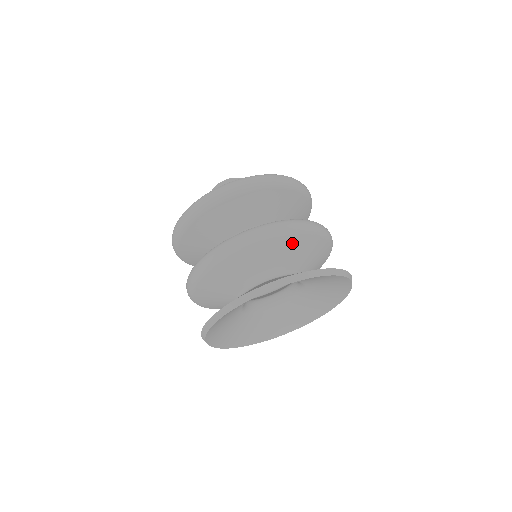
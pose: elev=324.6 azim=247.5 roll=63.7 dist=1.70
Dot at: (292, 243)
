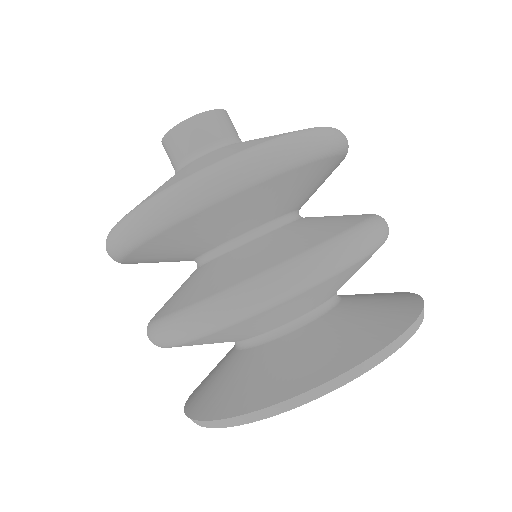
Dot at: occluded
